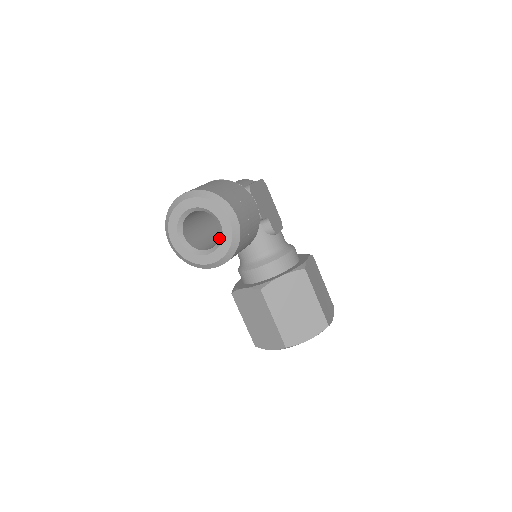
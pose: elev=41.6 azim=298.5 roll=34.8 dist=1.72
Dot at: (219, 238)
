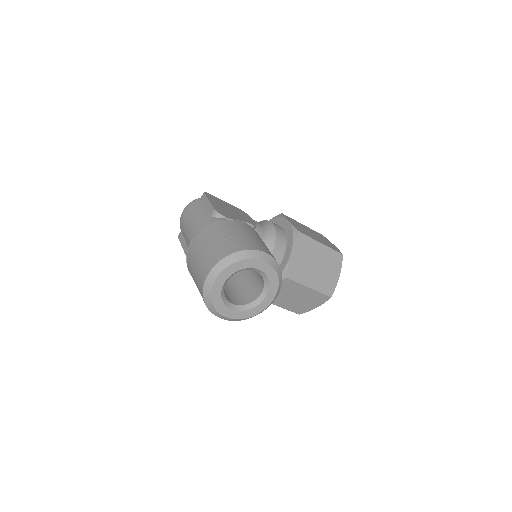
Dot at: (263, 280)
